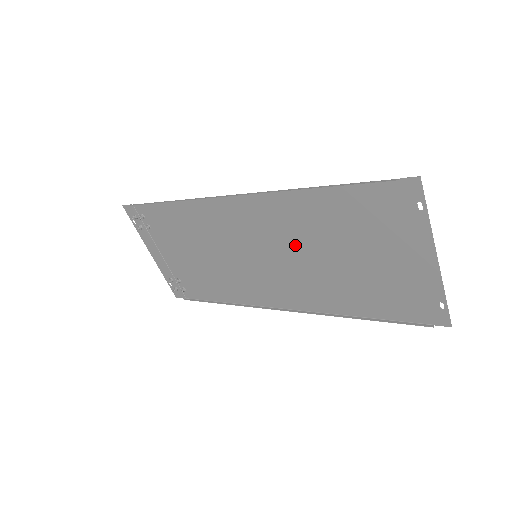
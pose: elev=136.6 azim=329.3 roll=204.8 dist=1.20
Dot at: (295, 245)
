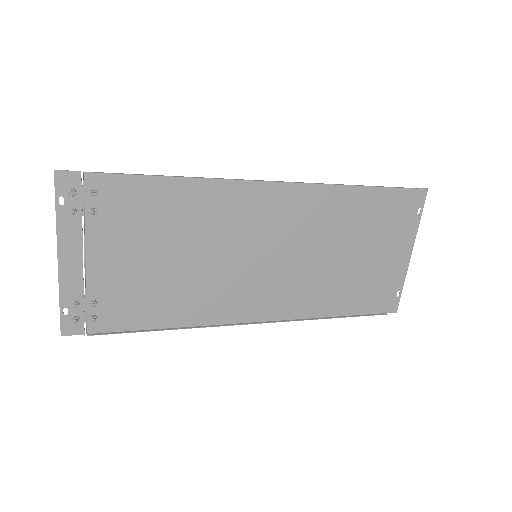
Dot at: (309, 242)
